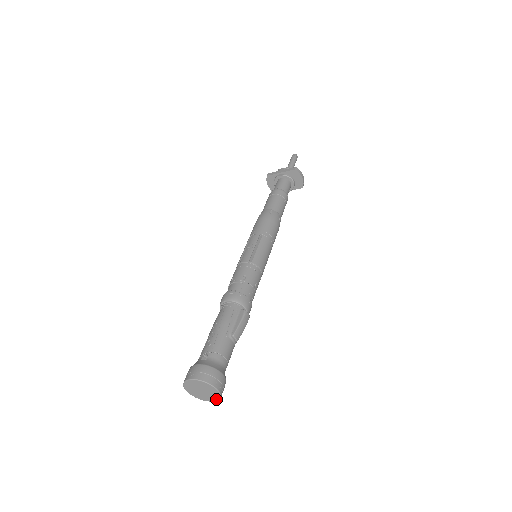
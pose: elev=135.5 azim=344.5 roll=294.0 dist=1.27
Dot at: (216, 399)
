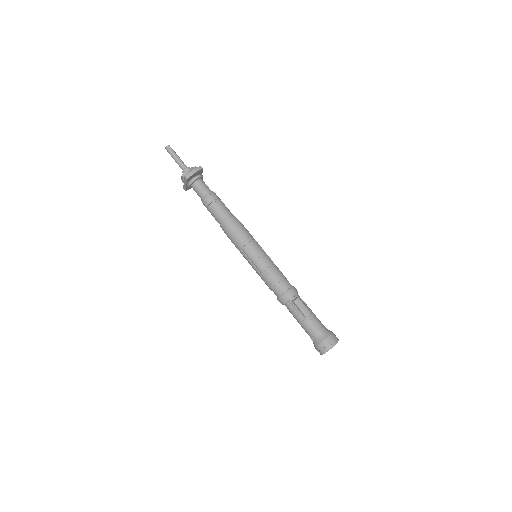
Dot at: occluded
